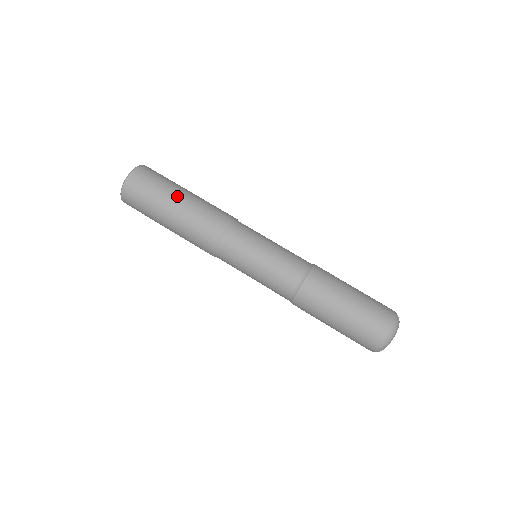
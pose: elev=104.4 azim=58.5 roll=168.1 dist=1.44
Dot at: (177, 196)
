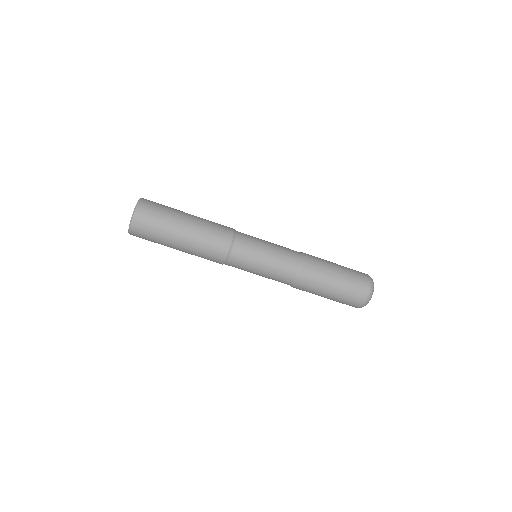
Dot at: (181, 226)
